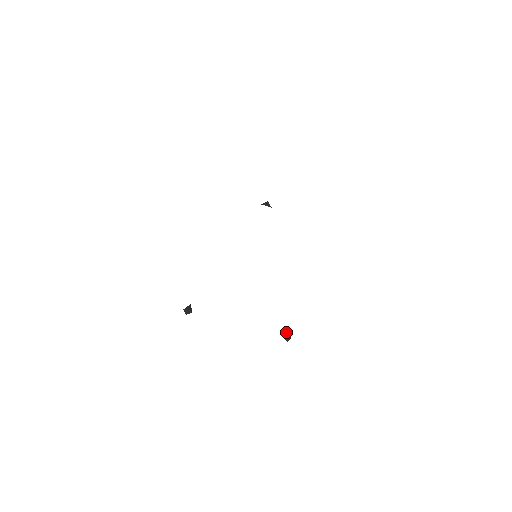
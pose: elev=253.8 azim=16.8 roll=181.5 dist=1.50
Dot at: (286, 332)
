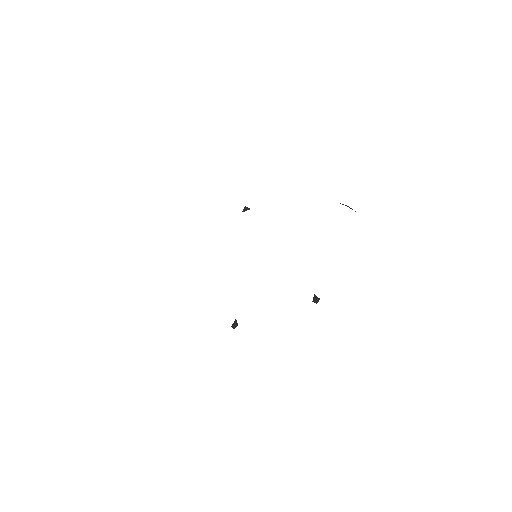
Dot at: (314, 296)
